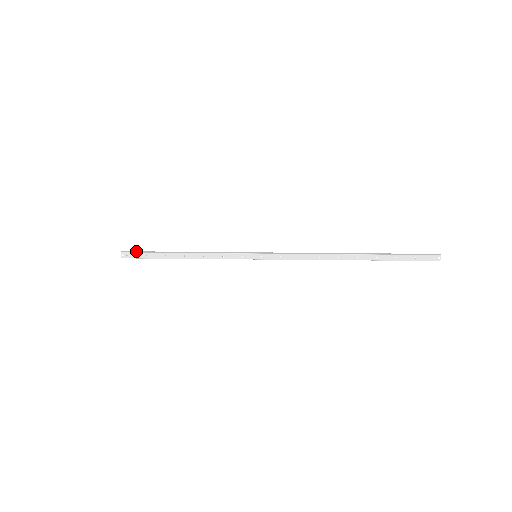
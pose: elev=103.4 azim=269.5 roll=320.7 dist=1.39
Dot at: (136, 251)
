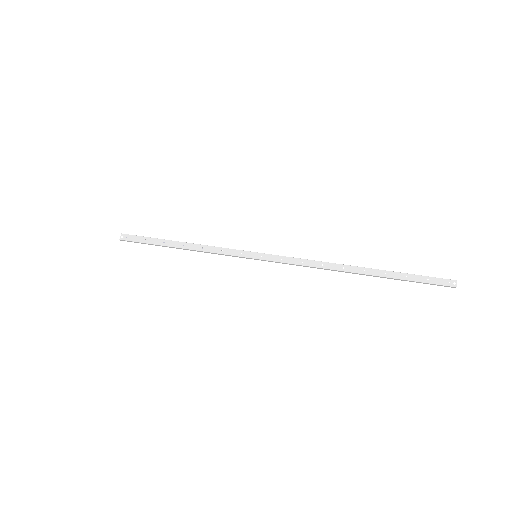
Dot at: (137, 236)
